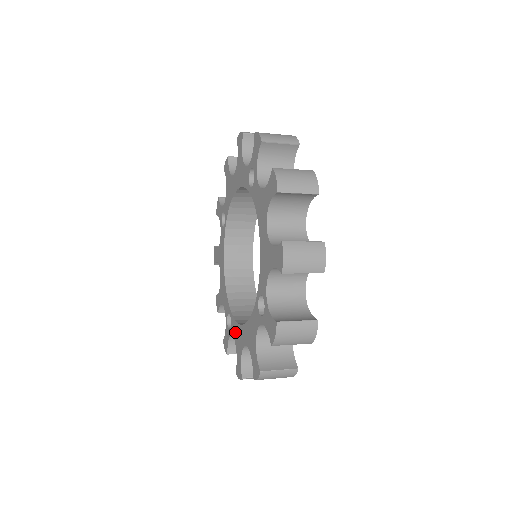
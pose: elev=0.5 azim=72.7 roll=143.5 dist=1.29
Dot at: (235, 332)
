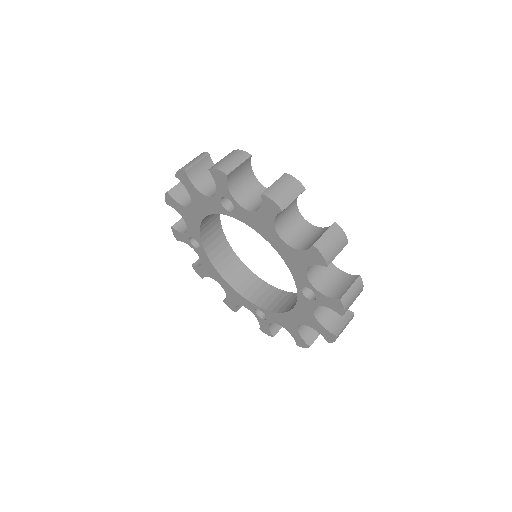
Dot at: (277, 320)
